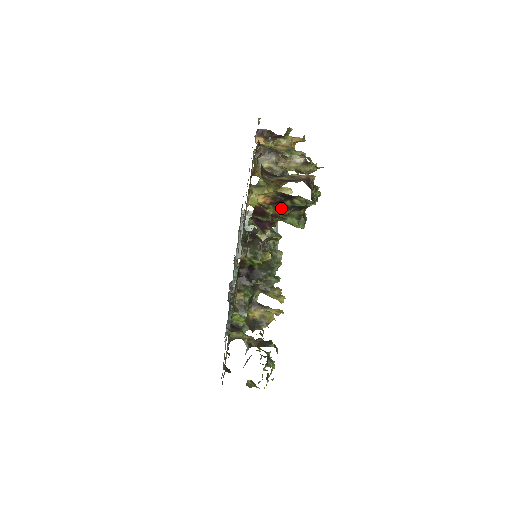
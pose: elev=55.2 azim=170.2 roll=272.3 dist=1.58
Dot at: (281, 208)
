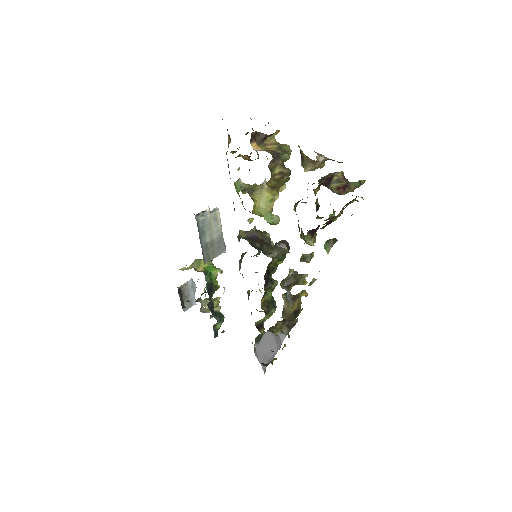
Dot at: occluded
